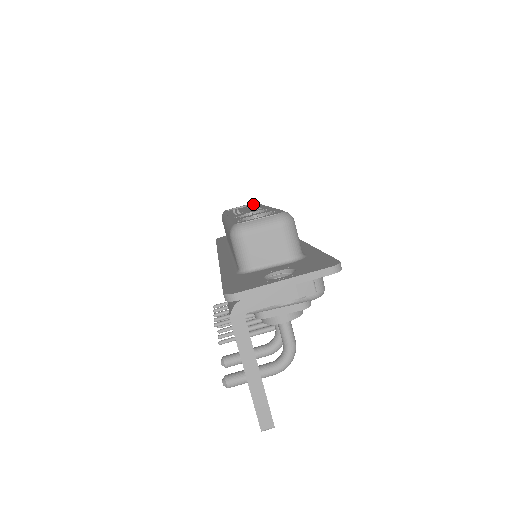
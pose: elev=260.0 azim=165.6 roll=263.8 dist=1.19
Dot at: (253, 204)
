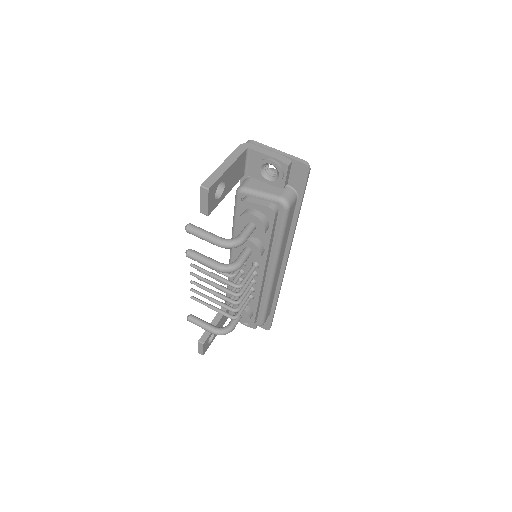
Dot at: occluded
